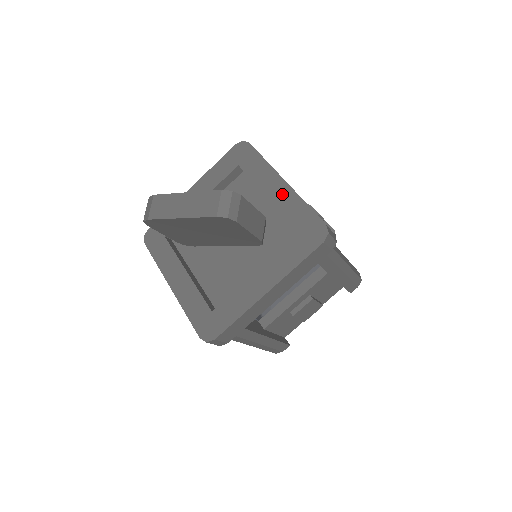
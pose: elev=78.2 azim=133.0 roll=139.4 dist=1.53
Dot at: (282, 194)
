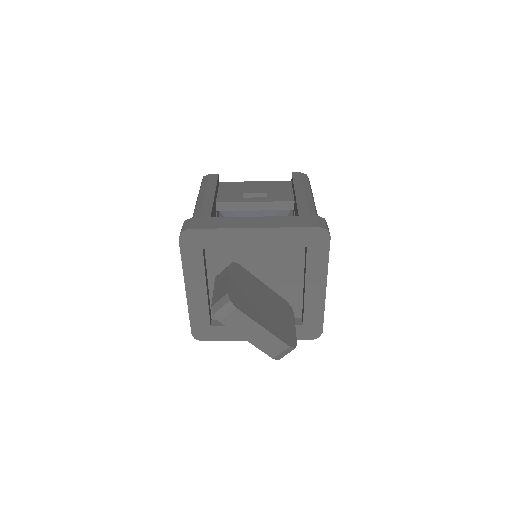
Dot at: (316, 296)
